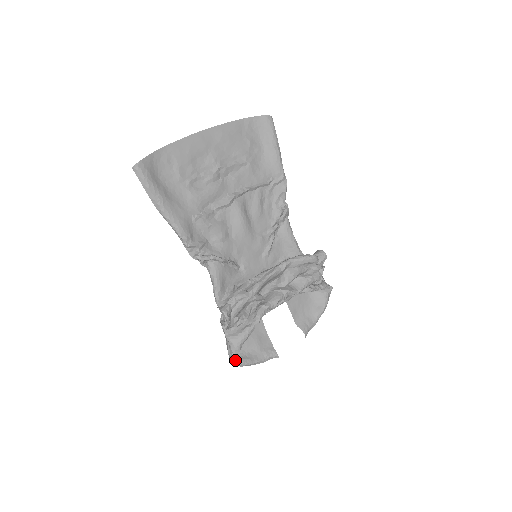
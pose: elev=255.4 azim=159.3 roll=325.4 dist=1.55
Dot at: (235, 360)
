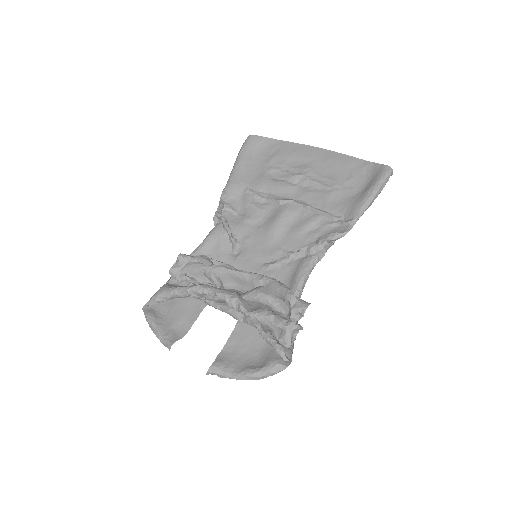
Dot at: (147, 304)
